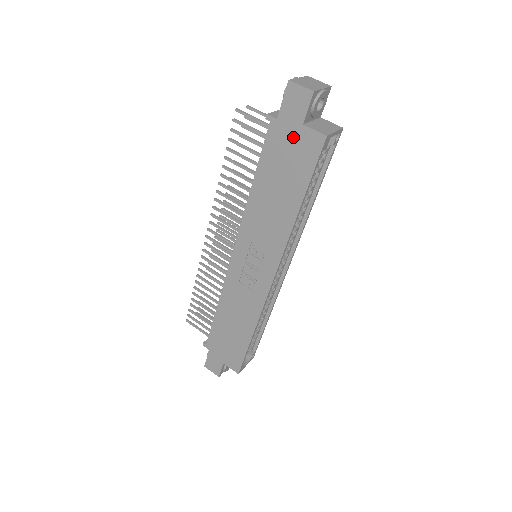
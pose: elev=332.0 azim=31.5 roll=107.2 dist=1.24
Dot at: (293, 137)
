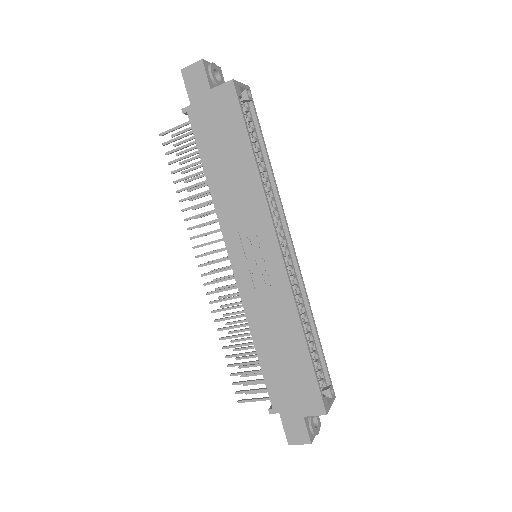
Dot at: (210, 106)
